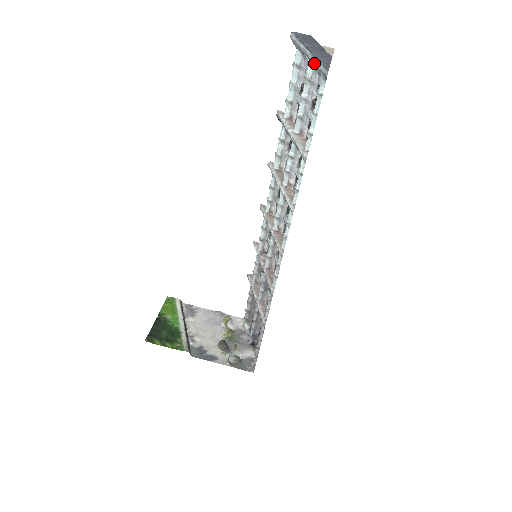
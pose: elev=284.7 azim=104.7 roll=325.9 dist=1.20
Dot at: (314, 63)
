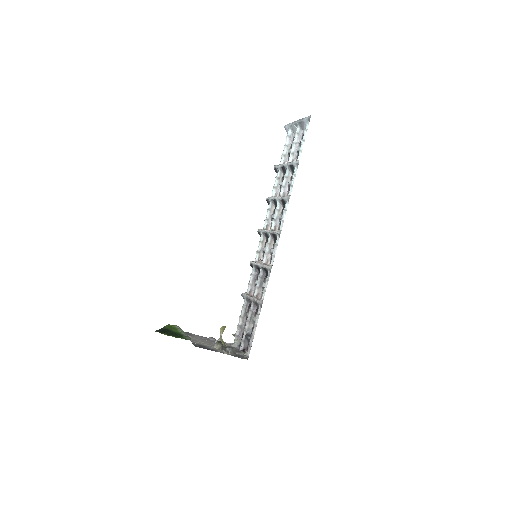
Dot at: (302, 120)
